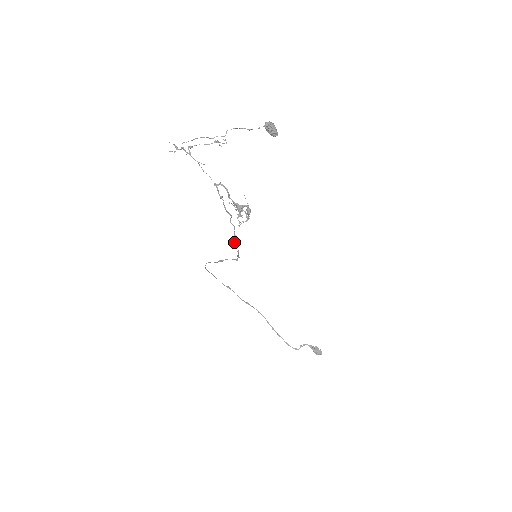
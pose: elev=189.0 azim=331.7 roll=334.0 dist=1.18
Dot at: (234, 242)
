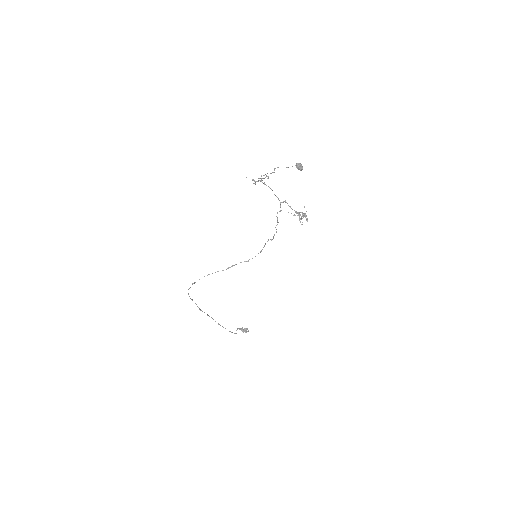
Dot at: (265, 244)
